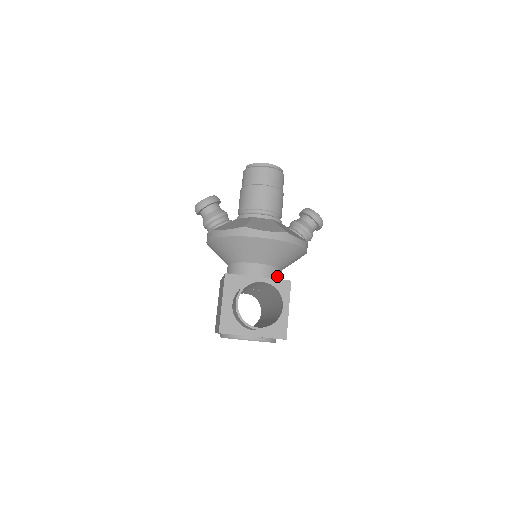
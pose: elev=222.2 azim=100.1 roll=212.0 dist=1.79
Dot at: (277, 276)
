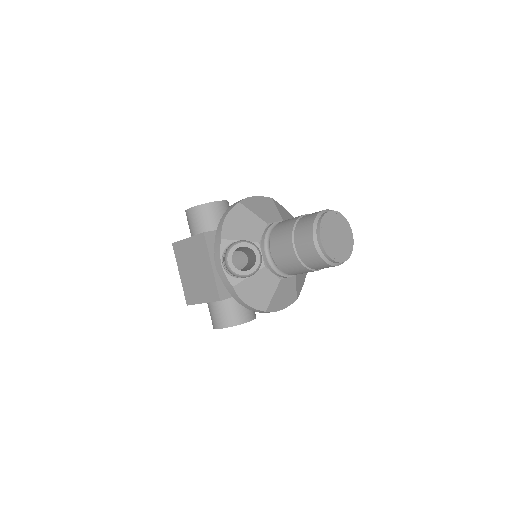
Dot at: occluded
